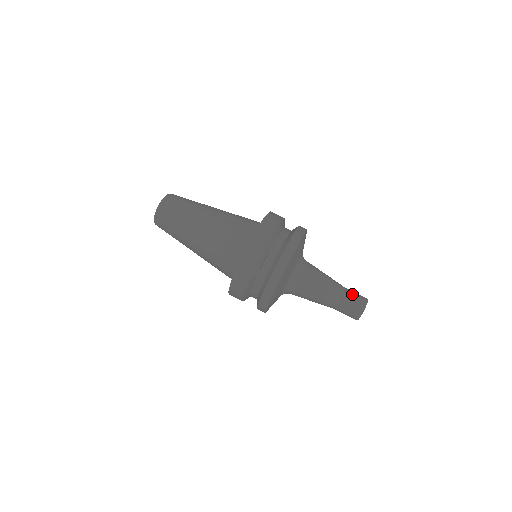
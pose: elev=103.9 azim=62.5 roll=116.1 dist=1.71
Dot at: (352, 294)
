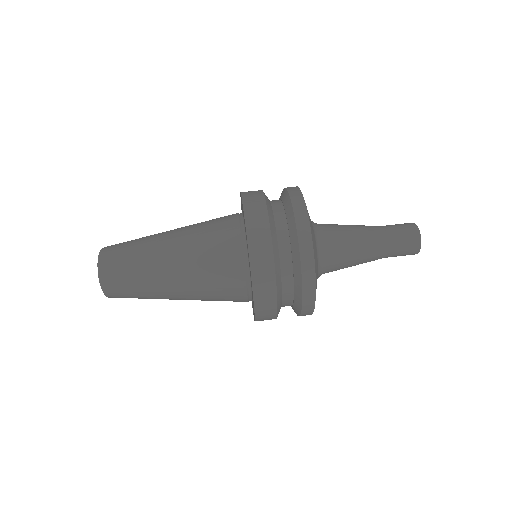
Dot at: occluded
